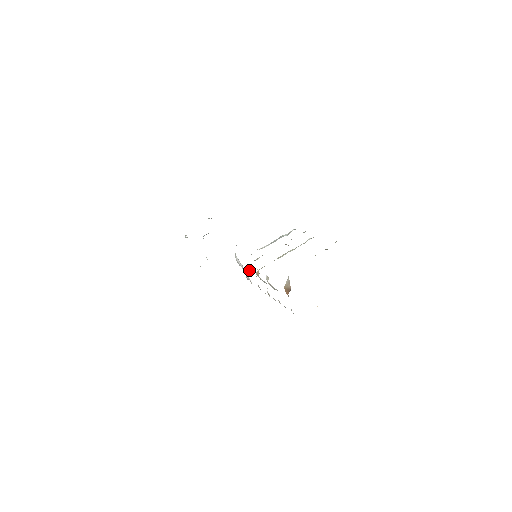
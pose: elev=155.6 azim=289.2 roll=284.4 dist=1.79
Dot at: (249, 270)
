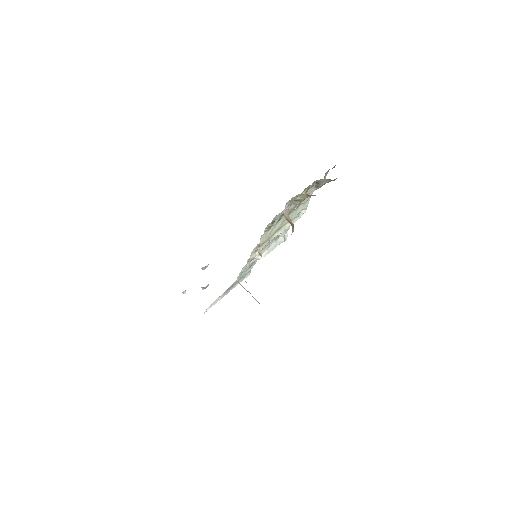
Dot at: occluded
